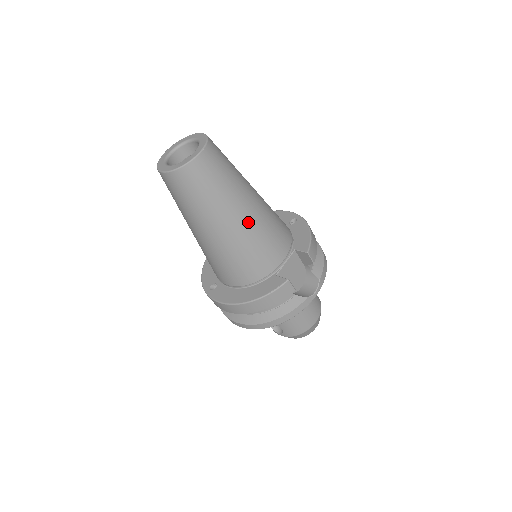
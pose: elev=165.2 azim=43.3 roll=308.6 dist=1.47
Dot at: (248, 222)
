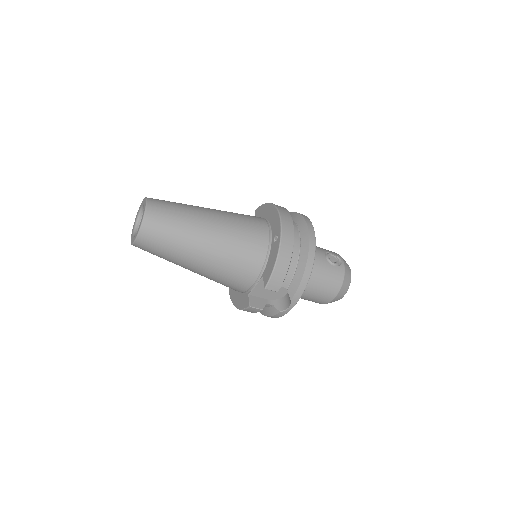
Dot at: (204, 268)
